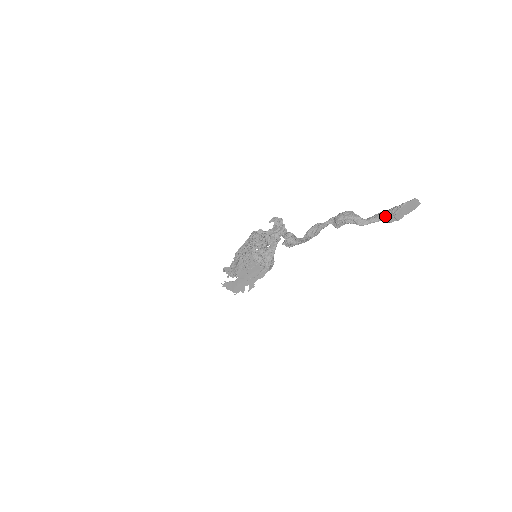
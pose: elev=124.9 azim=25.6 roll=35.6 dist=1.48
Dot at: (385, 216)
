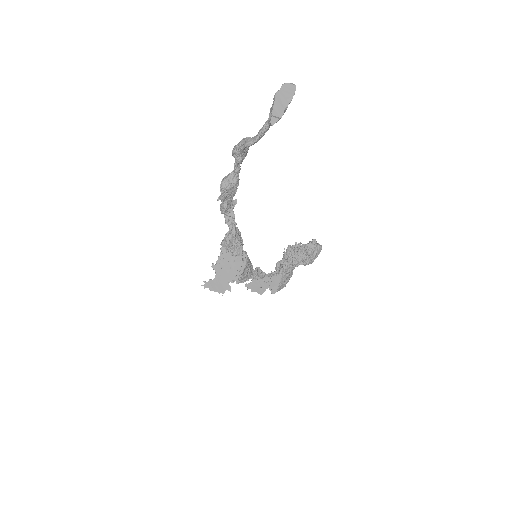
Dot at: (268, 122)
